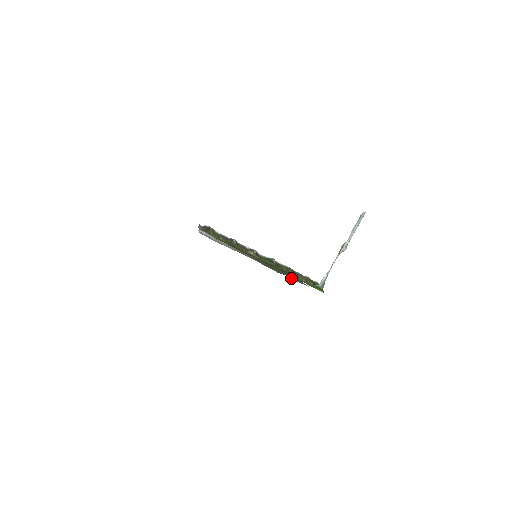
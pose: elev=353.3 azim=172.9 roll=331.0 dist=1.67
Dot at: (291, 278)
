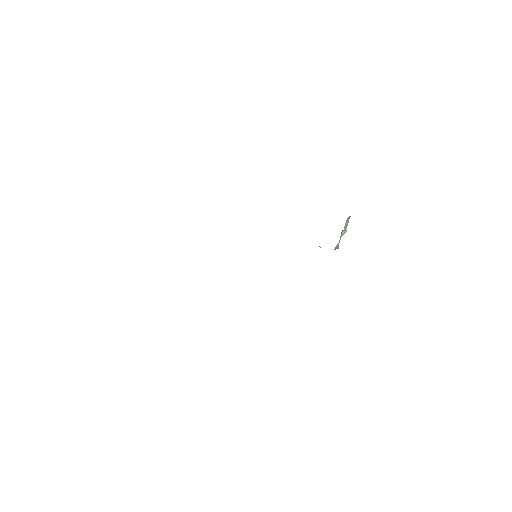
Dot at: occluded
